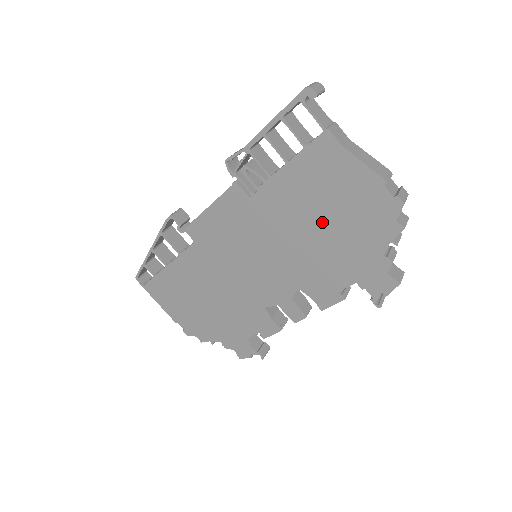
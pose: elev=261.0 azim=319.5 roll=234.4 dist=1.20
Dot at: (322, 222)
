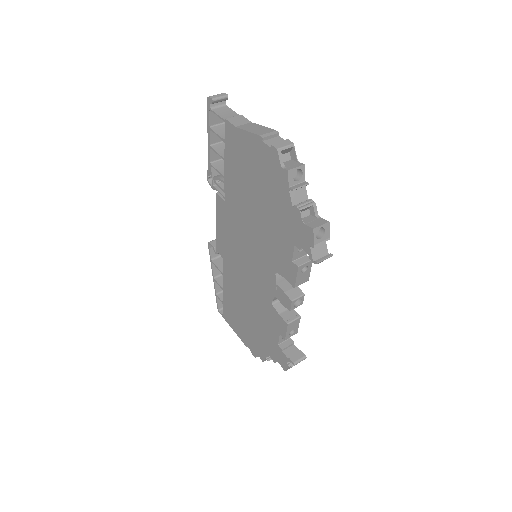
Dot at: (256, 197)
